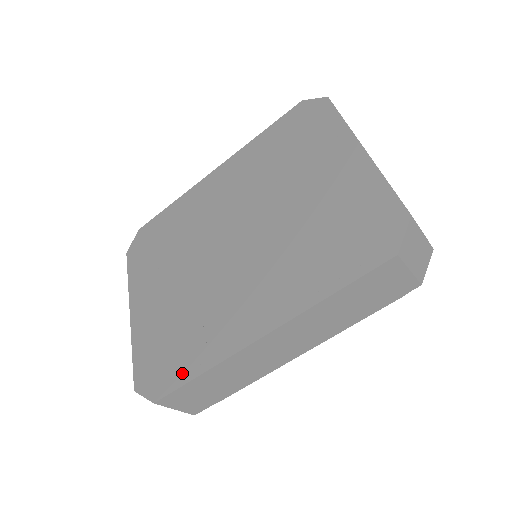
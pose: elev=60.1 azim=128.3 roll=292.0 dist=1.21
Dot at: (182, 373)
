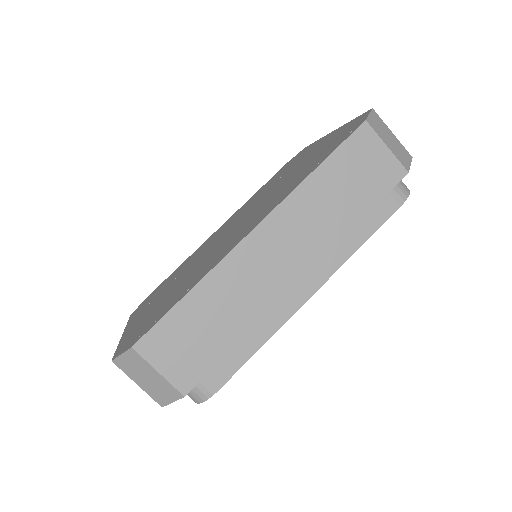
Dot at: (168, 308)
